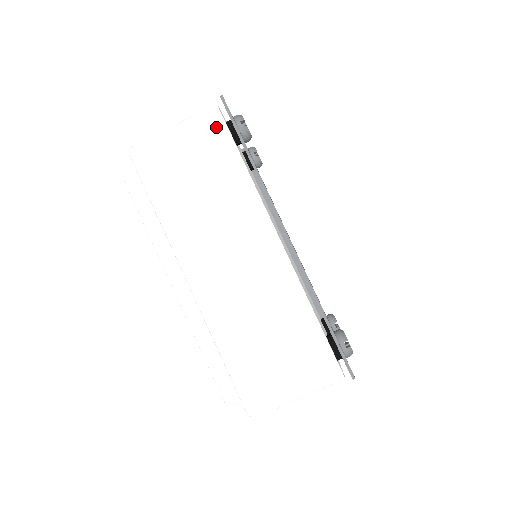
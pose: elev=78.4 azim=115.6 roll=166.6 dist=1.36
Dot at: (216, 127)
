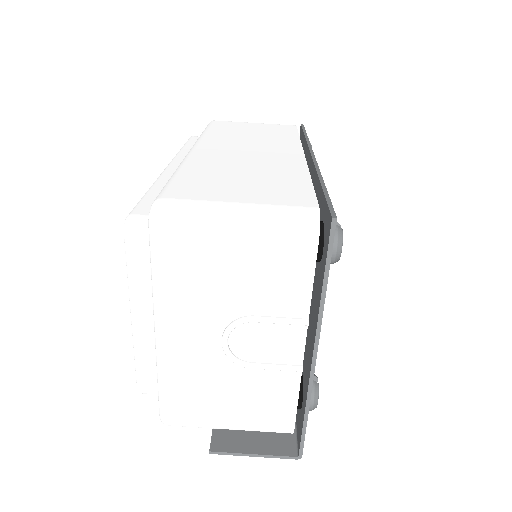
Dot at: (288, 127)
